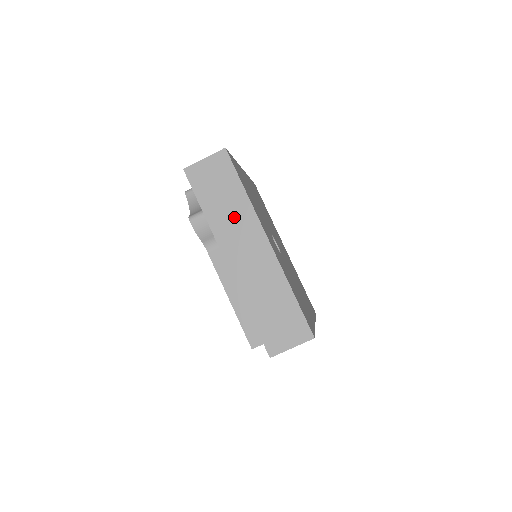
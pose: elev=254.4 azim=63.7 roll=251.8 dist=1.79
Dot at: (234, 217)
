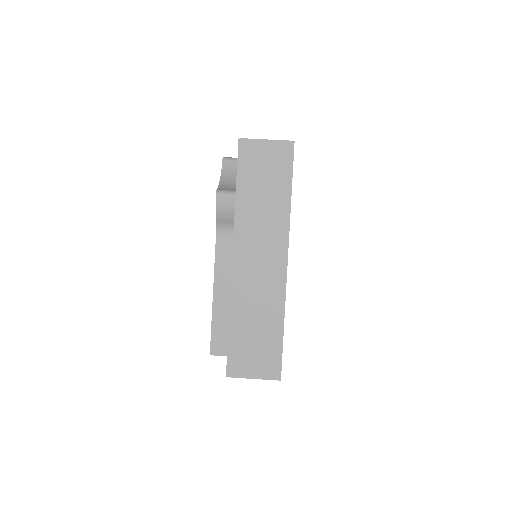
Dot at: (265, 218)
